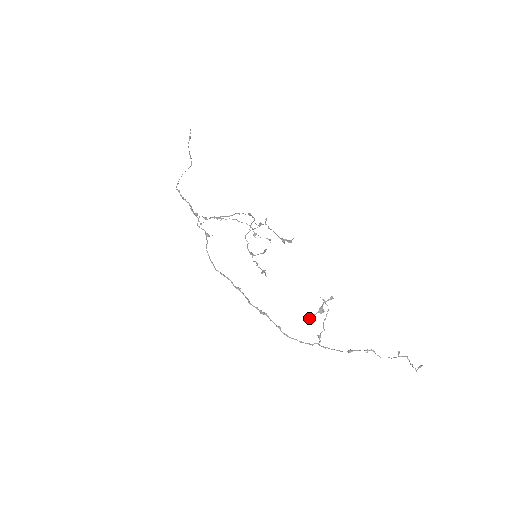
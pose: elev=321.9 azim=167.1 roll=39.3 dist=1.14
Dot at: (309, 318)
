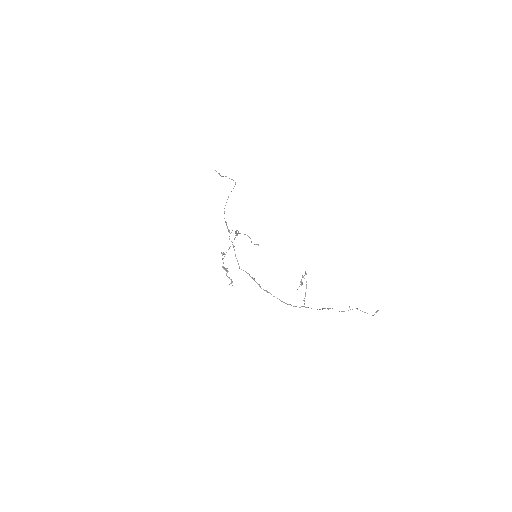
Dot at: (297, 289)
